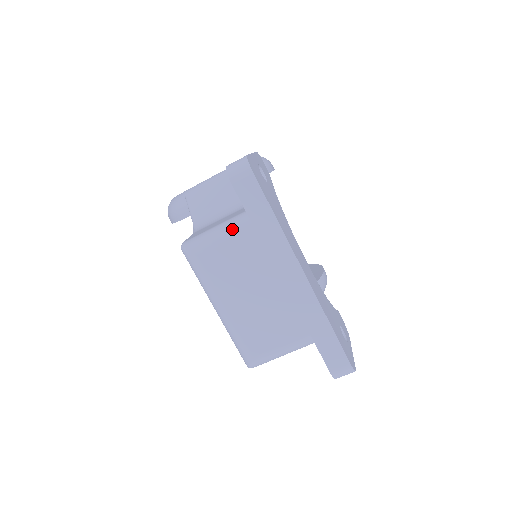
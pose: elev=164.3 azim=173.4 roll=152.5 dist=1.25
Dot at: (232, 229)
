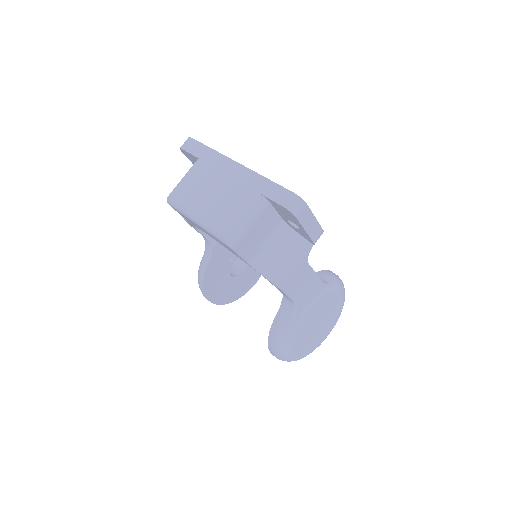
Dot at: (190, 169)
